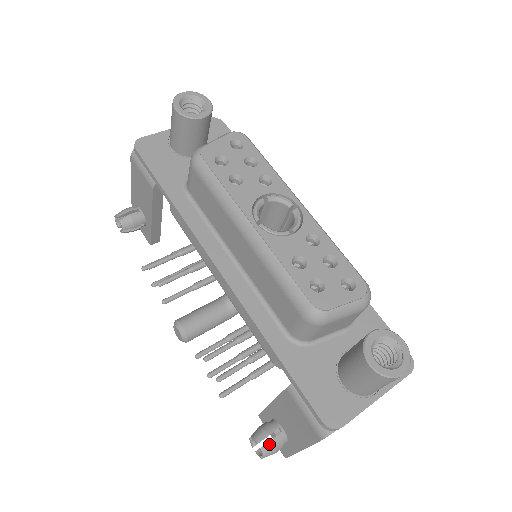
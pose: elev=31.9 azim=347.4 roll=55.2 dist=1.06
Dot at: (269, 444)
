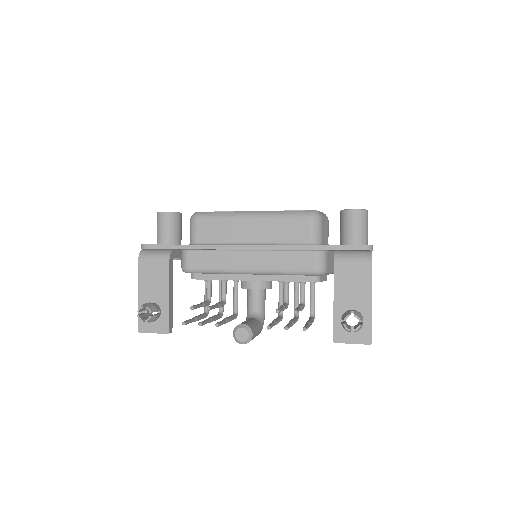
Dot at: (355, 312)
